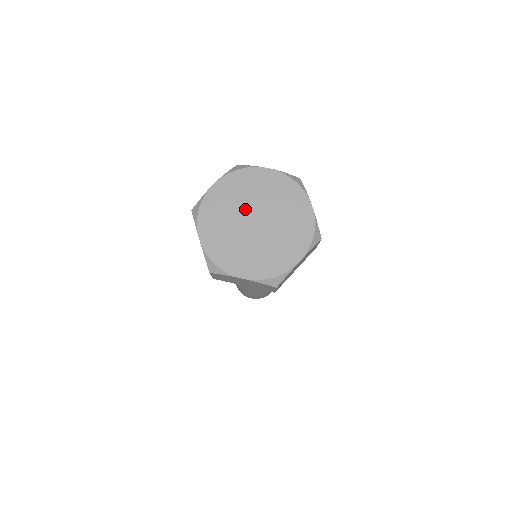
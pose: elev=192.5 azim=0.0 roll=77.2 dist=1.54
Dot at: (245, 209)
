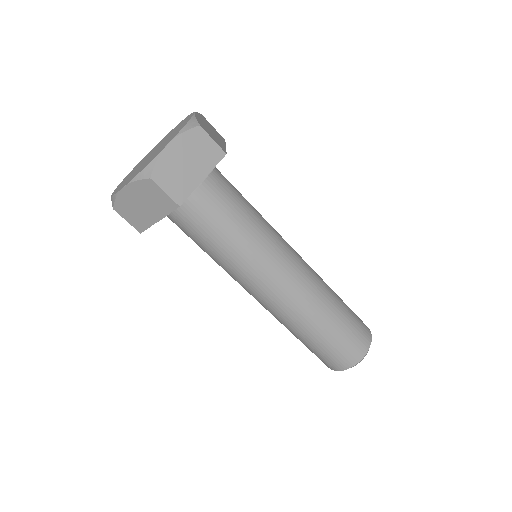
Dot at: (150, 154)
